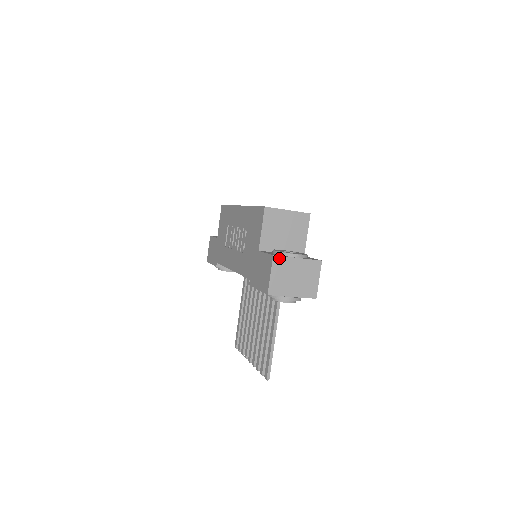
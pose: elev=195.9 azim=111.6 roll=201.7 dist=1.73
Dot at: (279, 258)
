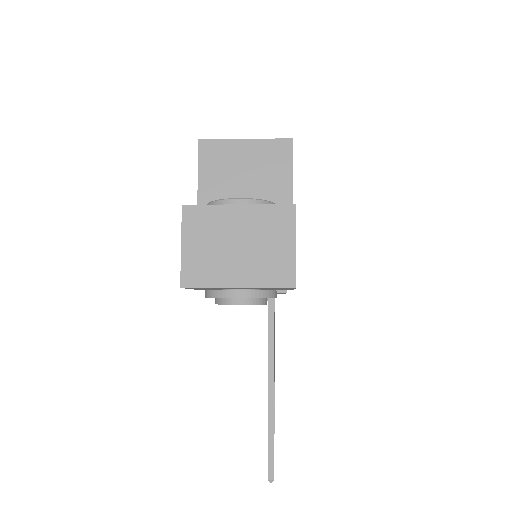
Dot at: (196, 209)
